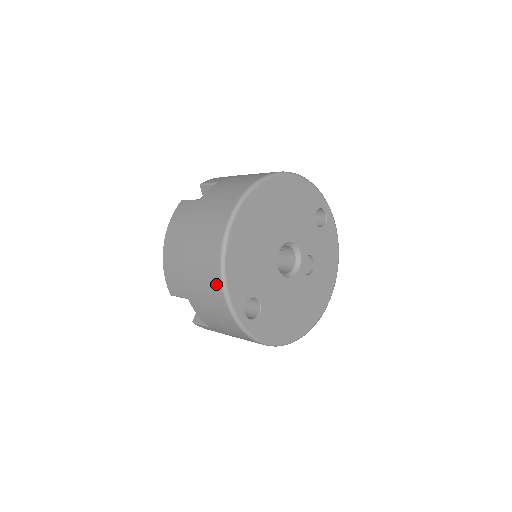
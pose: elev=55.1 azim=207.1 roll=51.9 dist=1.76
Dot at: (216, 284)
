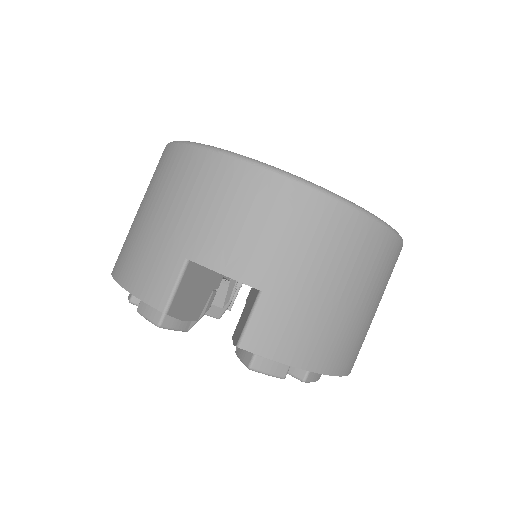
Dot at: (194, 160)
